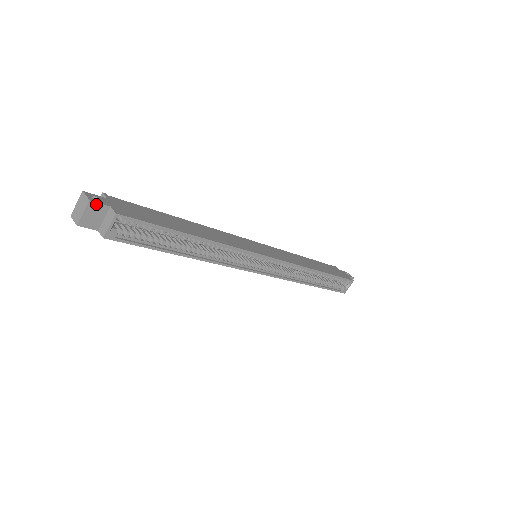
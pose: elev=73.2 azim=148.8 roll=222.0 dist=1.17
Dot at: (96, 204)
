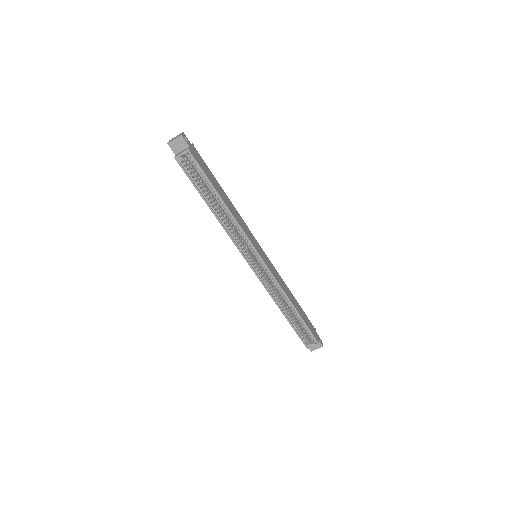
Dot at: (183, 140)
